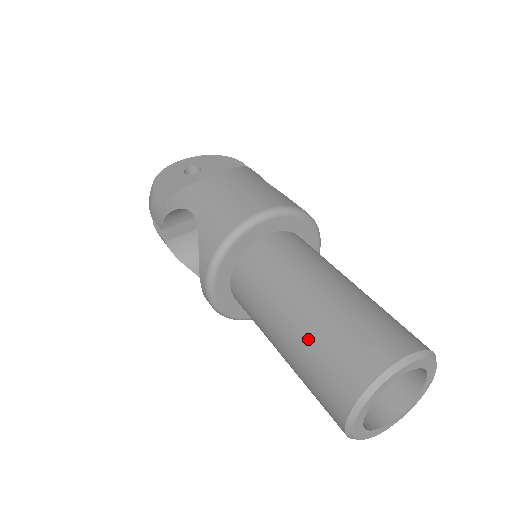
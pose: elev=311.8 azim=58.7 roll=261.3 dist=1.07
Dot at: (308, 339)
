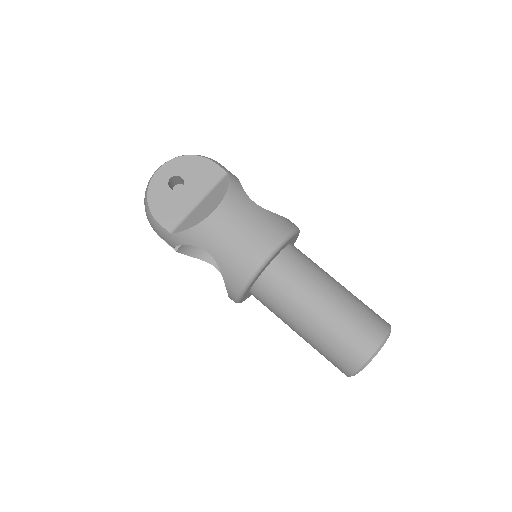
Dot at: (321, 339)
